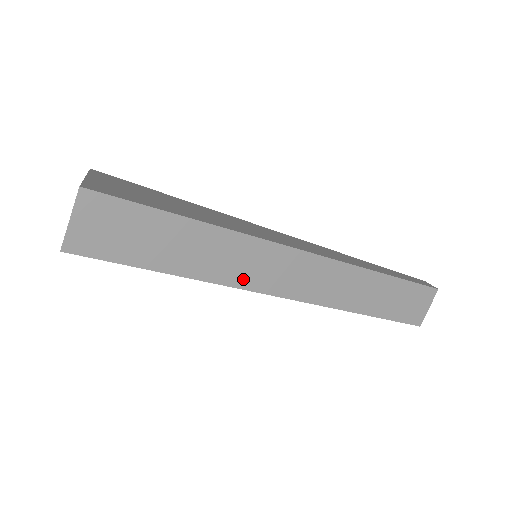
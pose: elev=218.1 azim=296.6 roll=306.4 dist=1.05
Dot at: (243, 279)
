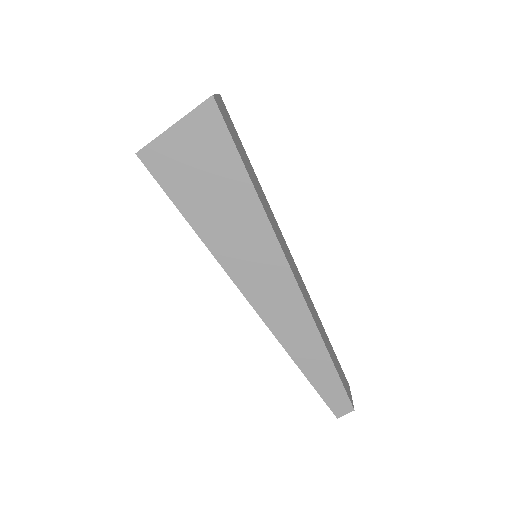
Dot at: (275, 230)
